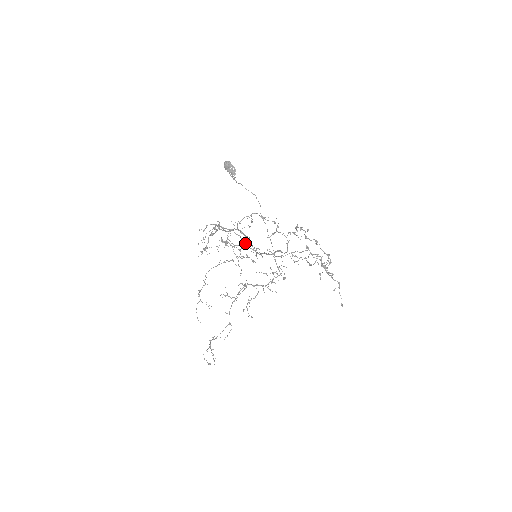
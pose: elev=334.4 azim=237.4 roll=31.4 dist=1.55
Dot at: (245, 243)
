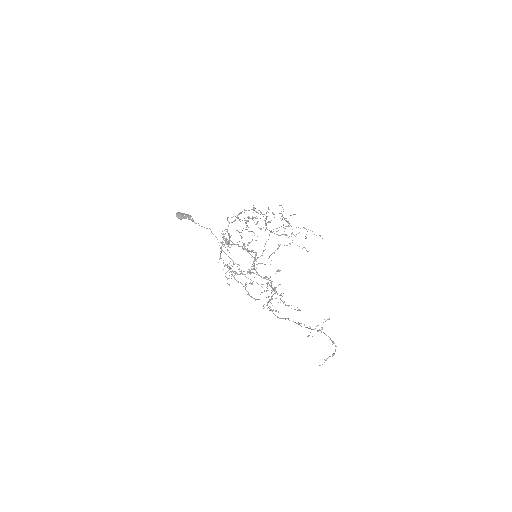
Dot at: occluded
